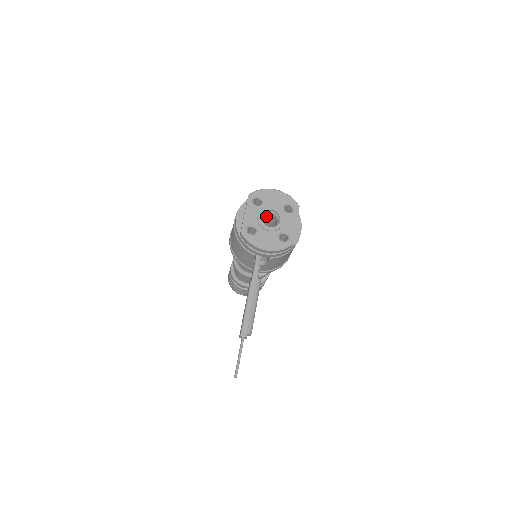
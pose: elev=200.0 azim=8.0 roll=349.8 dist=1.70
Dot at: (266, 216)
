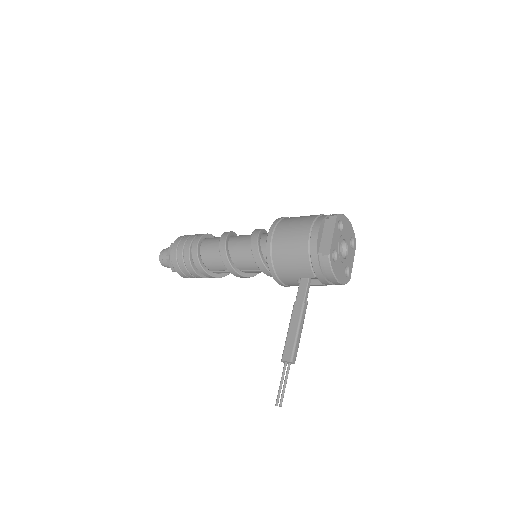
Dot at: occluded
